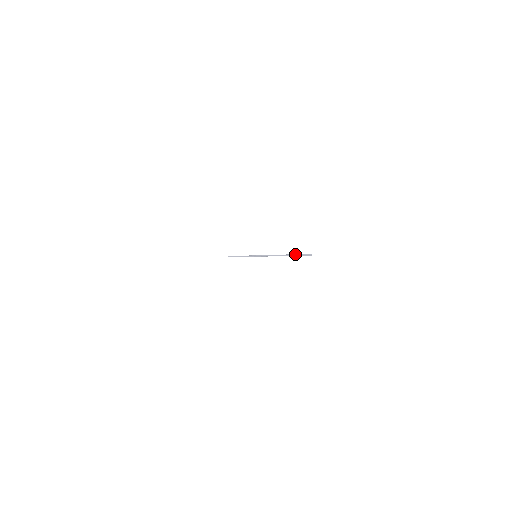
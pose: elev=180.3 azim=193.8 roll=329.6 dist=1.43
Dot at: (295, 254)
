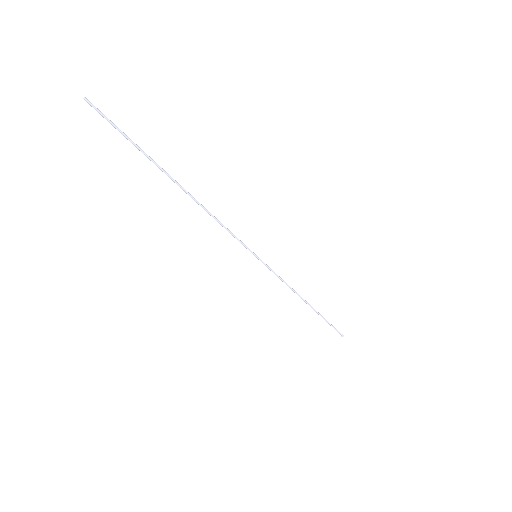
Dot at: occluded
